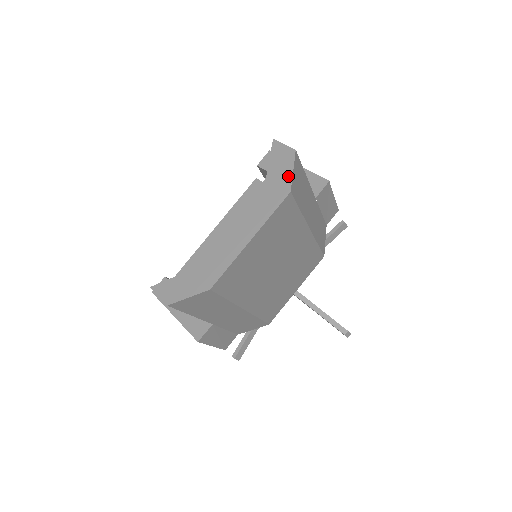
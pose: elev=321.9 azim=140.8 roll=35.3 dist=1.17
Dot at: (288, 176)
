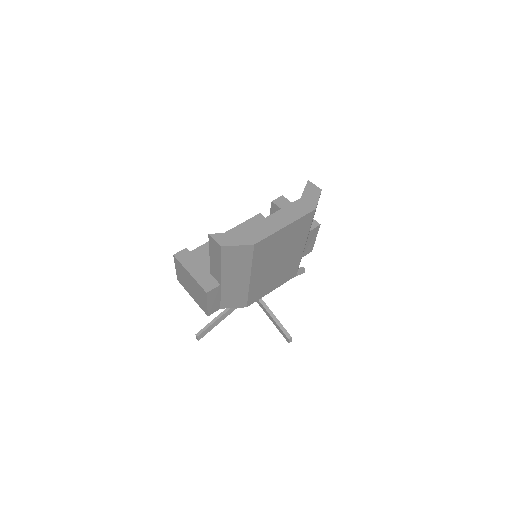
Dot at: (315, 201)
